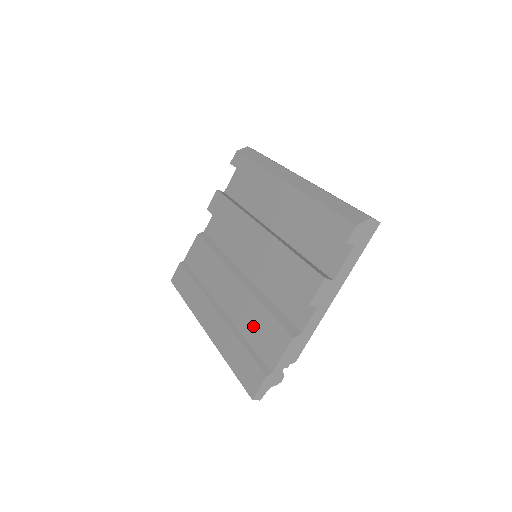
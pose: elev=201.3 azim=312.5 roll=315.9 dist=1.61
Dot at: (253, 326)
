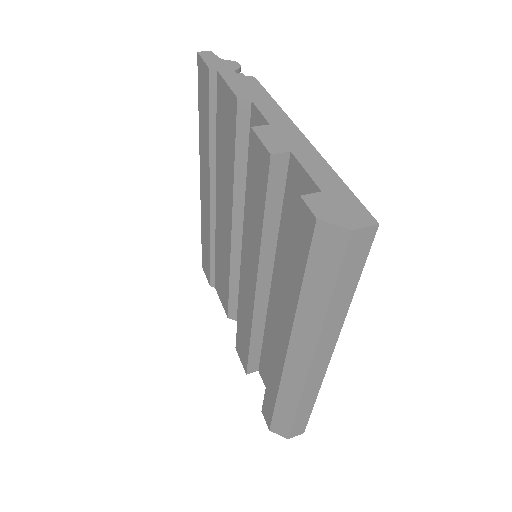
Dot at: (220, 265)
